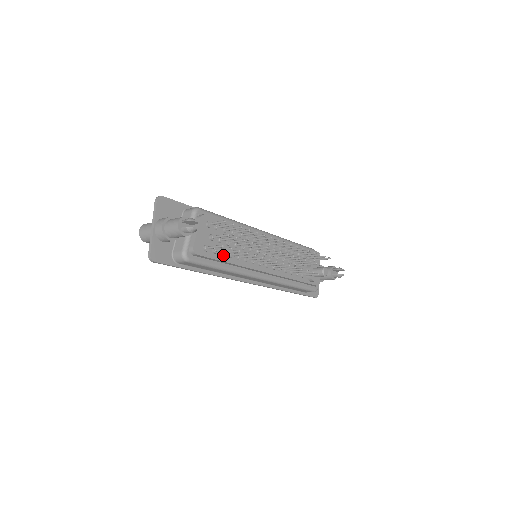
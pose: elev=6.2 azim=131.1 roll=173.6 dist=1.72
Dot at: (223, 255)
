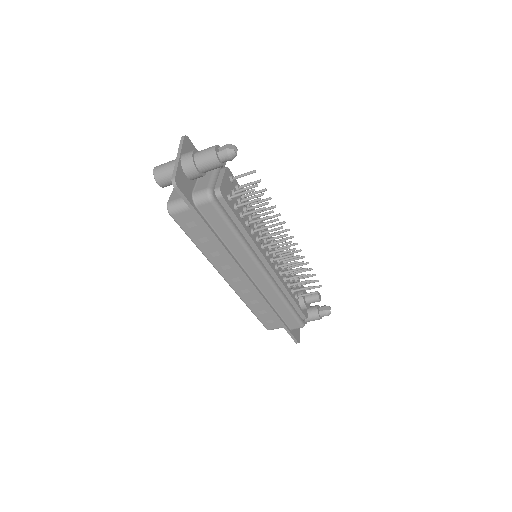
Dot at: (242, 216)
